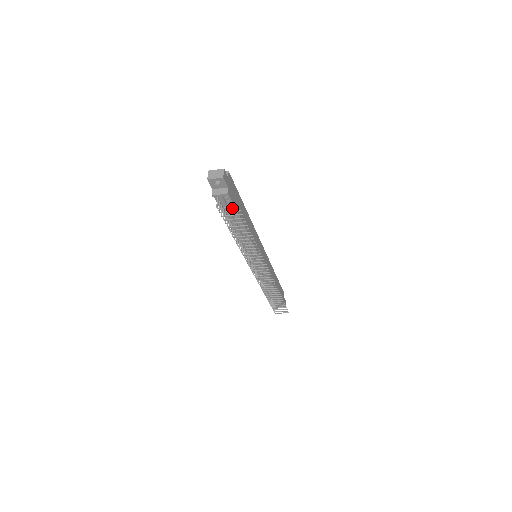
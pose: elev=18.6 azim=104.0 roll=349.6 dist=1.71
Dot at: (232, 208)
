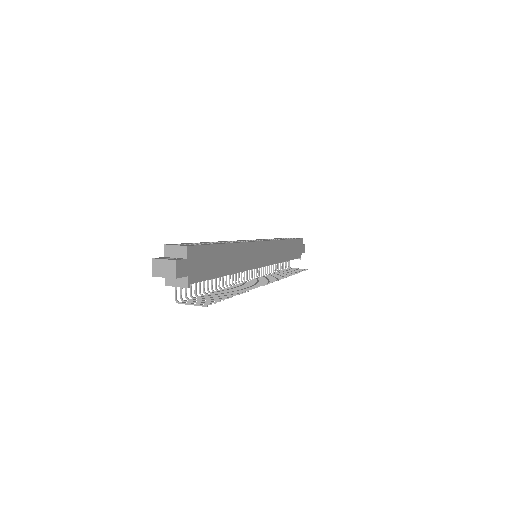
Dot at: occluded
